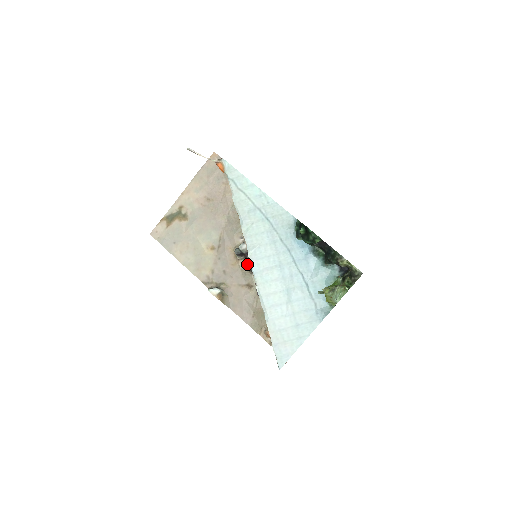
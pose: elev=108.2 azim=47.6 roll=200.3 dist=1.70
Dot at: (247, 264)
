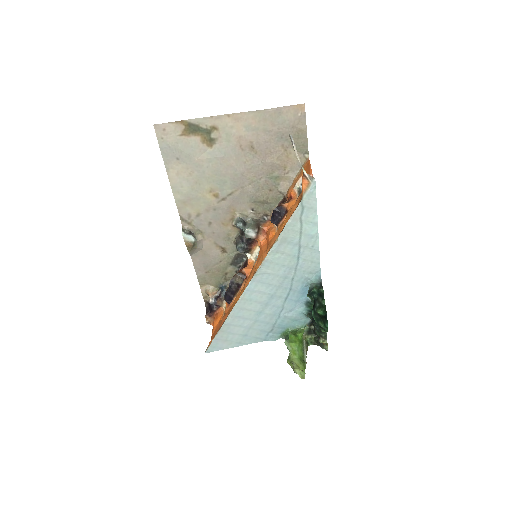
Dot at: (238, 234)
